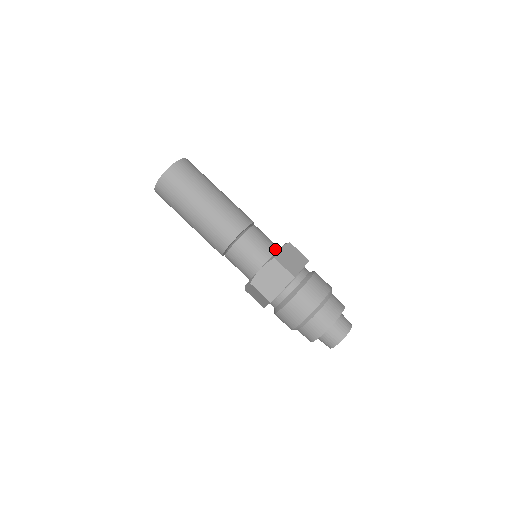
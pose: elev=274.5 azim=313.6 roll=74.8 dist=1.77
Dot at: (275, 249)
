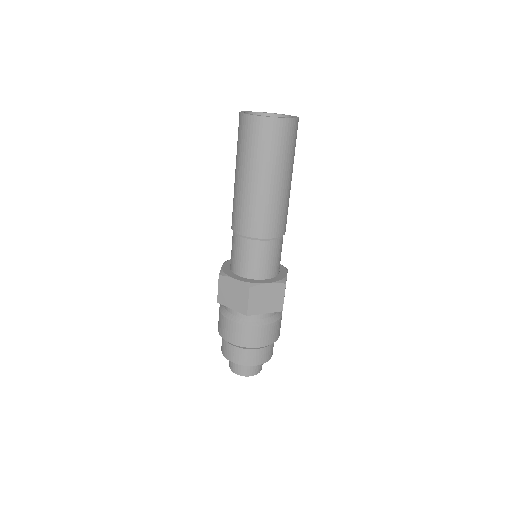
Dot at: (268, 276)
